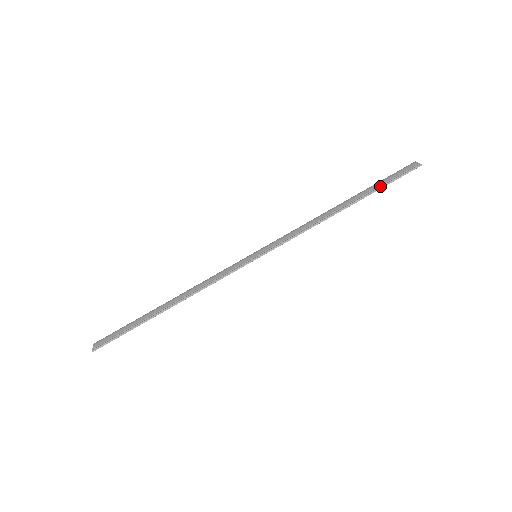
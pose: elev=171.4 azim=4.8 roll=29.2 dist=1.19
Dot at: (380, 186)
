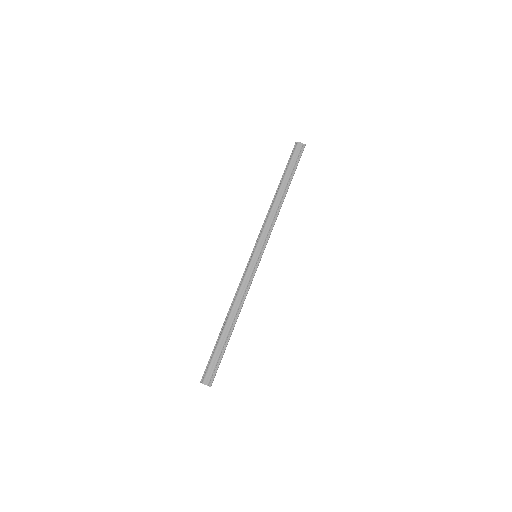
Dot at: (294, 170)
